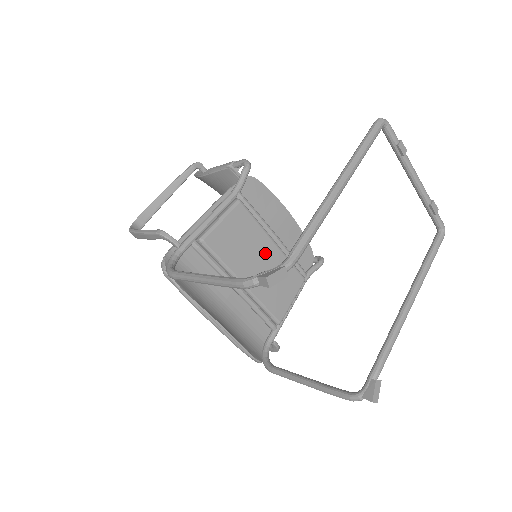
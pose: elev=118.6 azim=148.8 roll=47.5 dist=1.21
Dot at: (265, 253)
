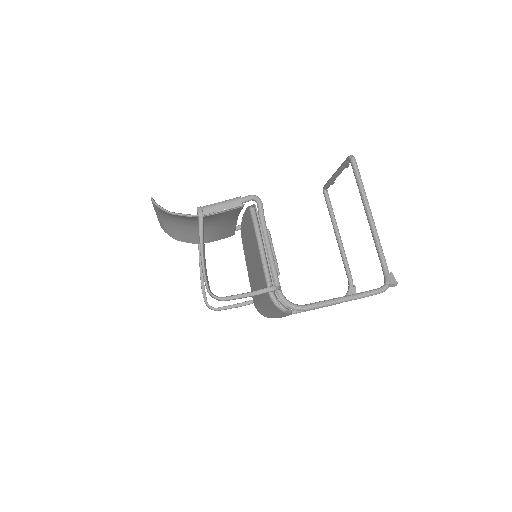
Dot at: occluded
